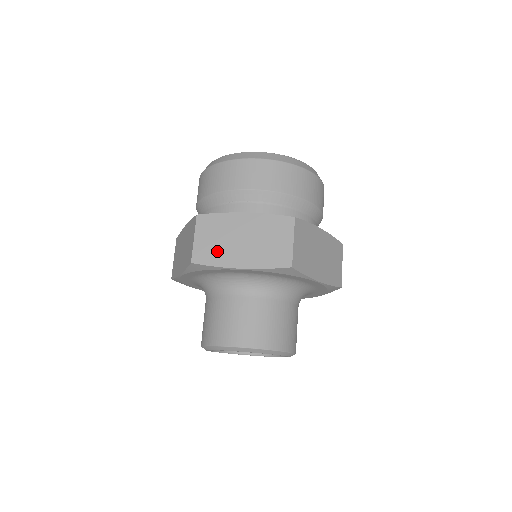
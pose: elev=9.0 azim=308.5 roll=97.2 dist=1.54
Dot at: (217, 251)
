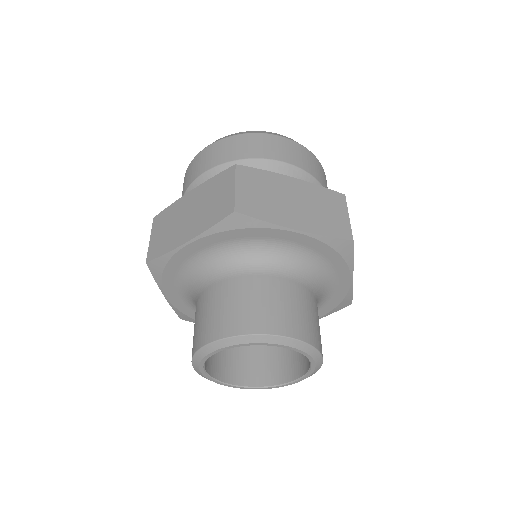
Dot at: (266, 206)
